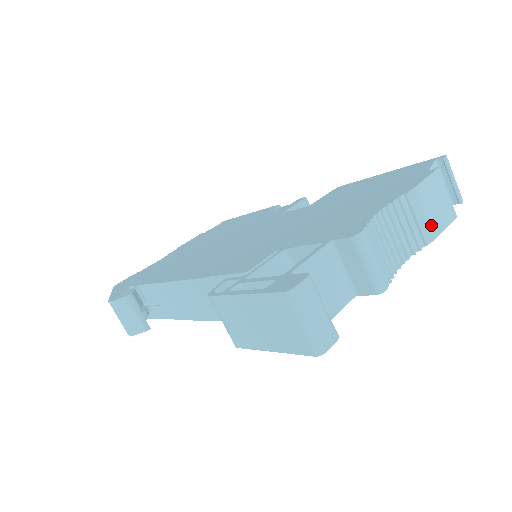
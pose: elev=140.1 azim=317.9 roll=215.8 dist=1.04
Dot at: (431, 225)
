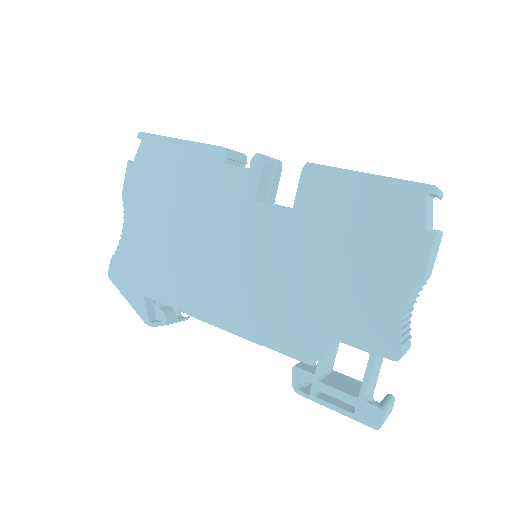
Dot at: (430, 273)
